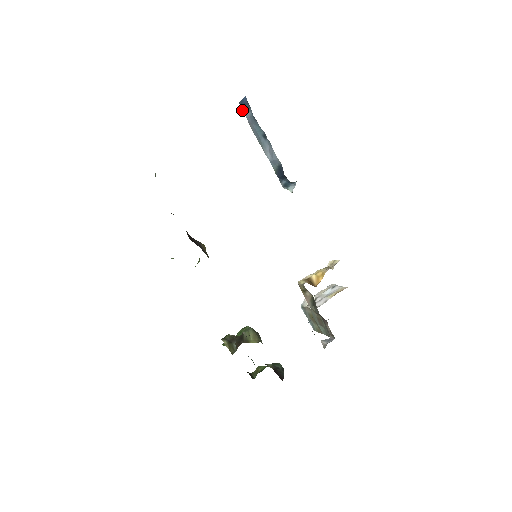
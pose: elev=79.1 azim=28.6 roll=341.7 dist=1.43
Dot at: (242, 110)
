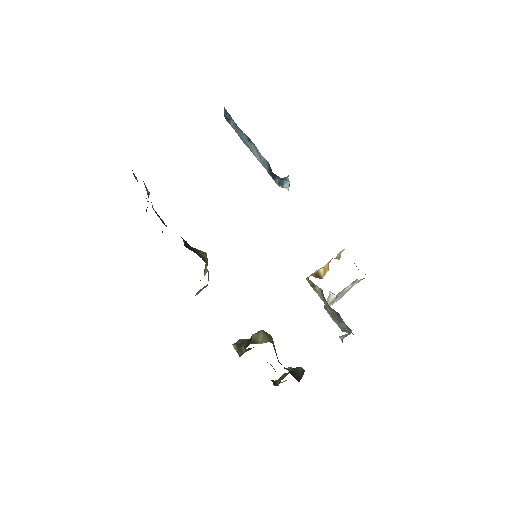
Dot at: (227, 121)
